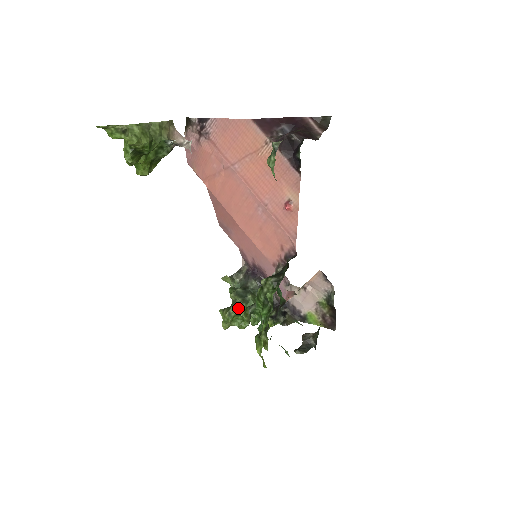
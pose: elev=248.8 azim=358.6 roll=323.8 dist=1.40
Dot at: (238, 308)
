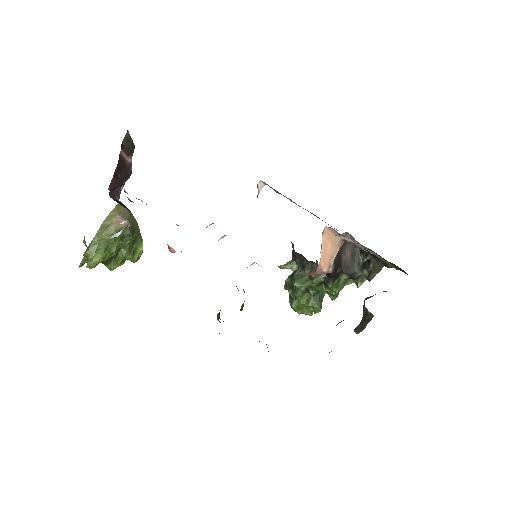
Dot at: (294, 300)
